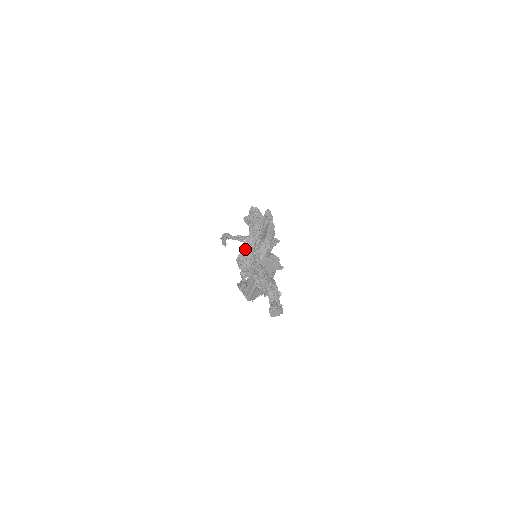
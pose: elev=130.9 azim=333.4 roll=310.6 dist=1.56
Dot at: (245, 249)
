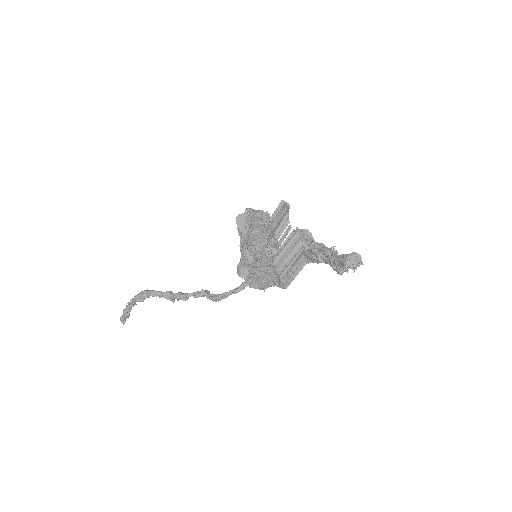
Dot at: (252, 234)
